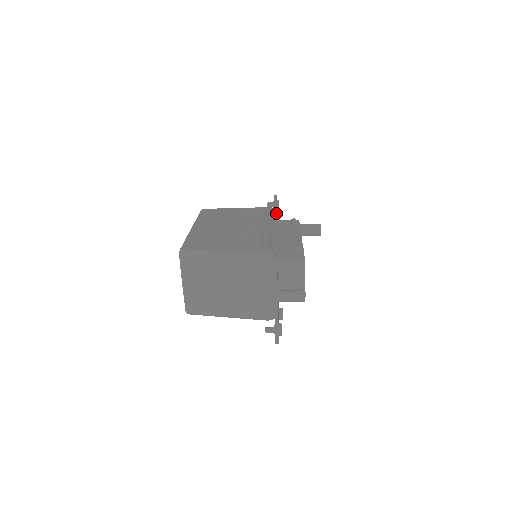
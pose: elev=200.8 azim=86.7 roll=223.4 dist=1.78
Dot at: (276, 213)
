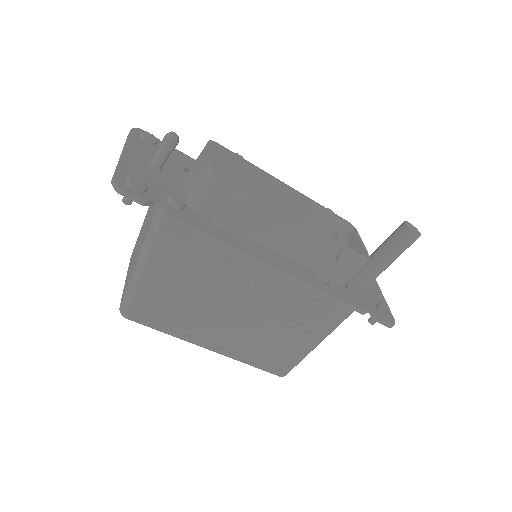
Dot at: occluded
